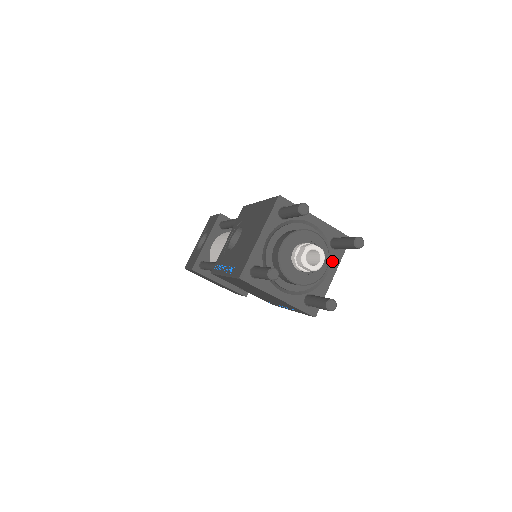
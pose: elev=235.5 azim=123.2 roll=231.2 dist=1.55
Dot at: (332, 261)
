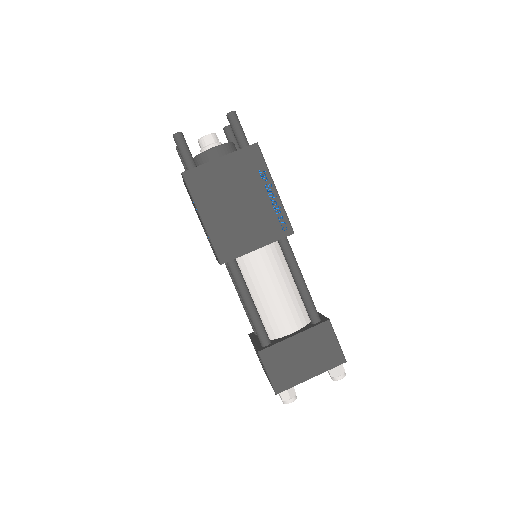
Dot at: occluded
